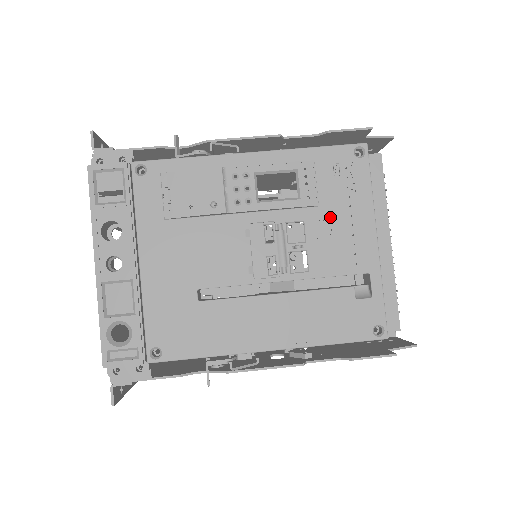
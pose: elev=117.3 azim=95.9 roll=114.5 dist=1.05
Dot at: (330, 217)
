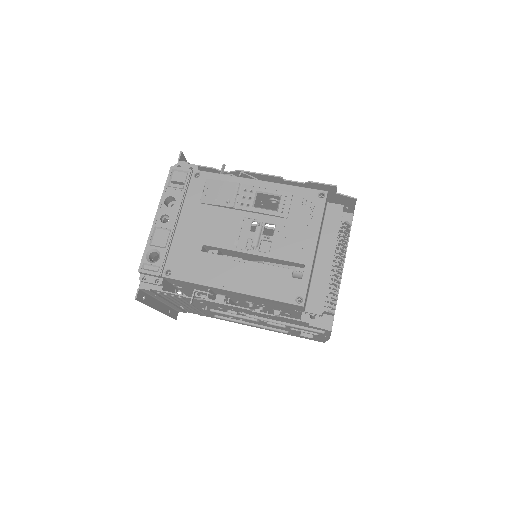
Dot at: (292, 226)
